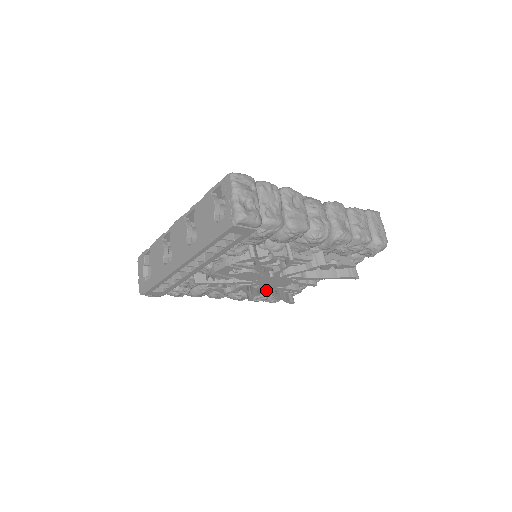
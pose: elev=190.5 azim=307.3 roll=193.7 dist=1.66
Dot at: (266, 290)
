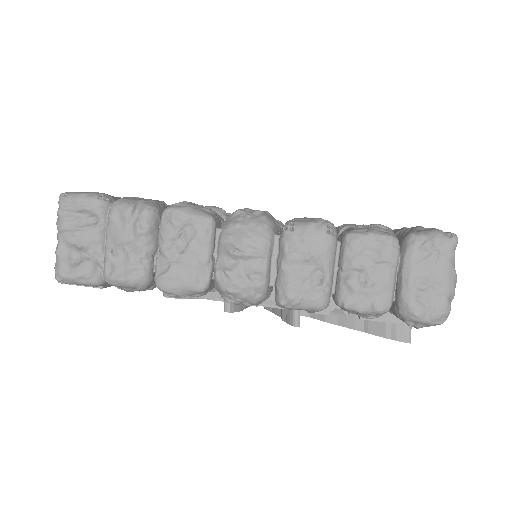
Dot at: occluded
